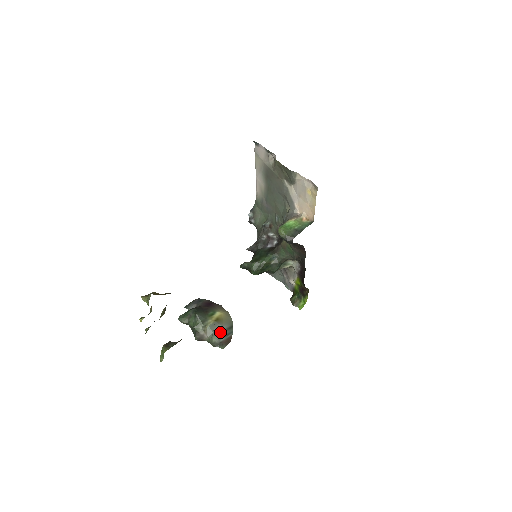
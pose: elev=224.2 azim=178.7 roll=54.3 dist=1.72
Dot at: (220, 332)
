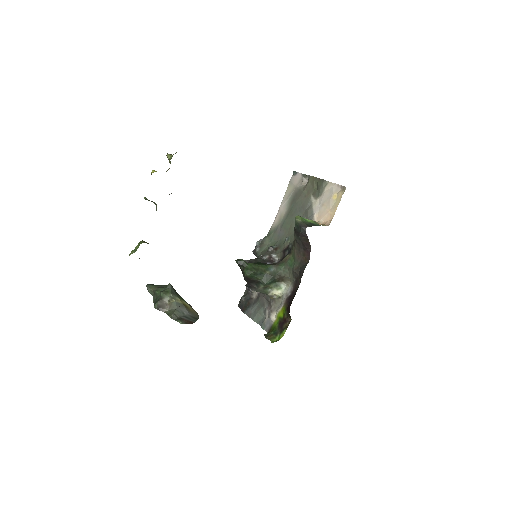
Dot at: (184, 313)
